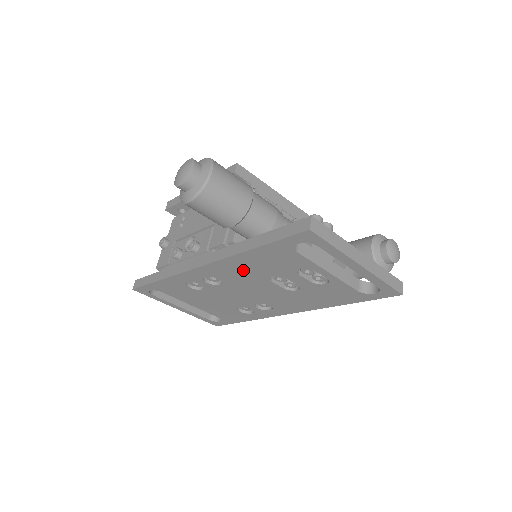
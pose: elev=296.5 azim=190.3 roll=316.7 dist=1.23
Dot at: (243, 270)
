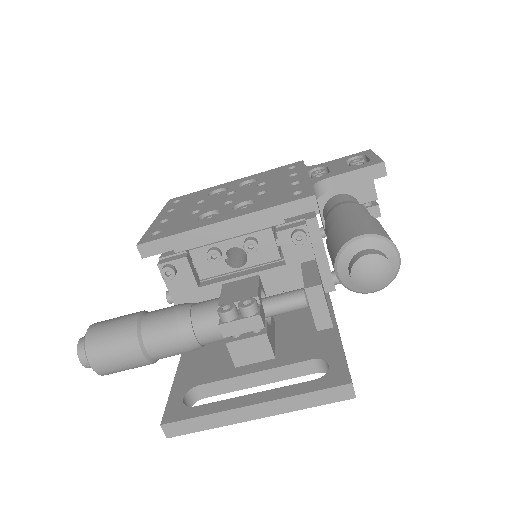
Dot at: occluded
